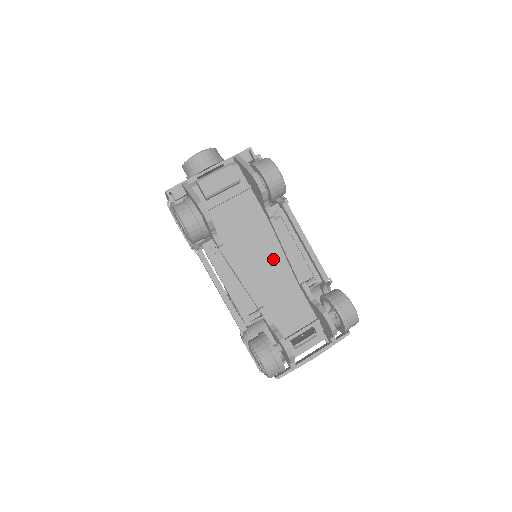
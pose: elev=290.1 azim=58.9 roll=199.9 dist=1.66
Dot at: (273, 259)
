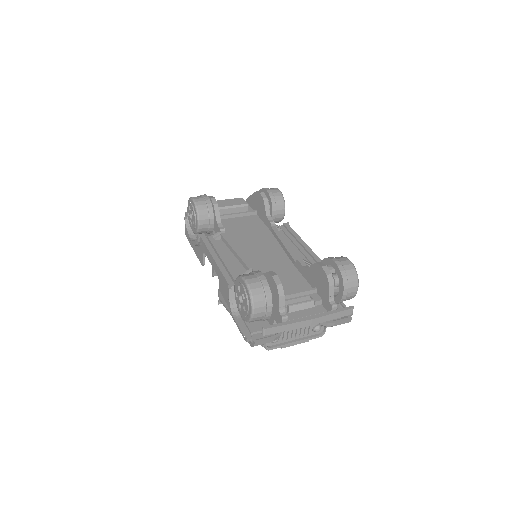
Dot at: (271, 250)
